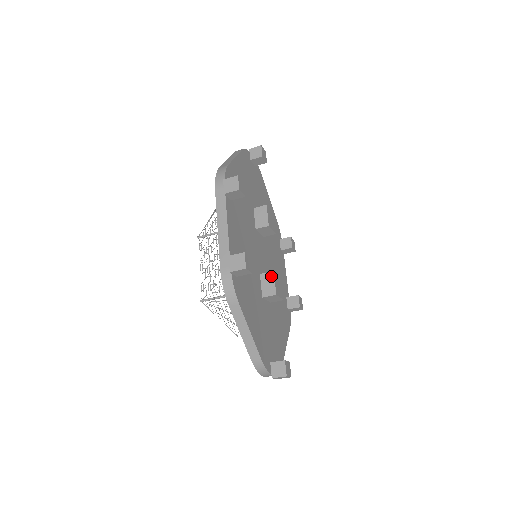
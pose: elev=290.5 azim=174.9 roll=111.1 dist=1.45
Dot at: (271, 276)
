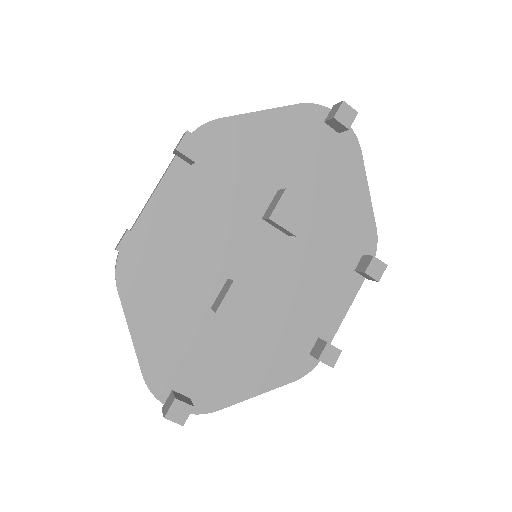
Dot at: (229, 286)
